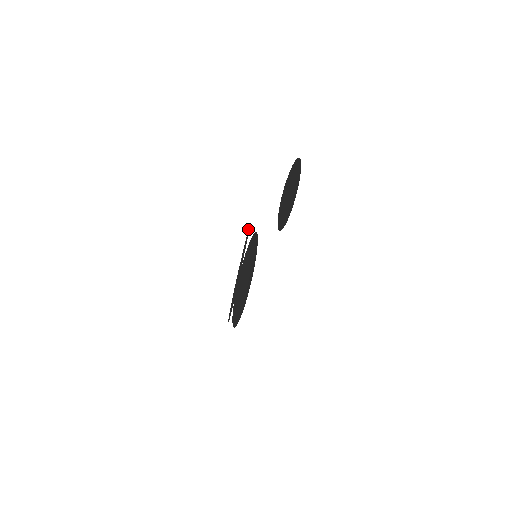
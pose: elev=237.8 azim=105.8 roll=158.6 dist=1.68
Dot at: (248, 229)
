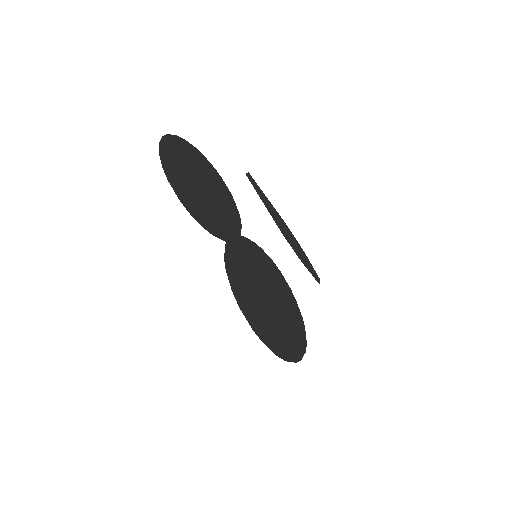
Dot at: occluded
